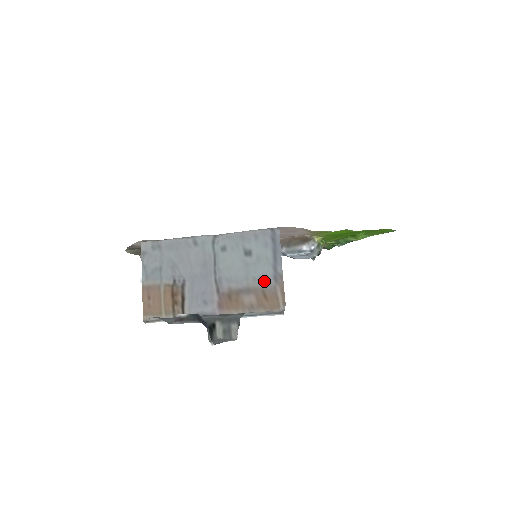
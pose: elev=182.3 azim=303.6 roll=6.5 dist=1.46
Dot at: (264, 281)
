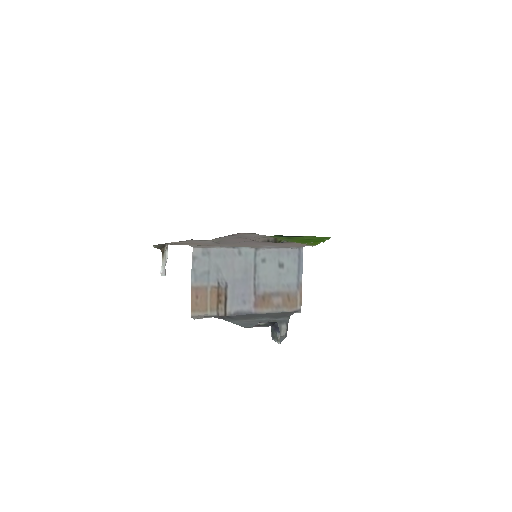
Dot at: (290, 287)
